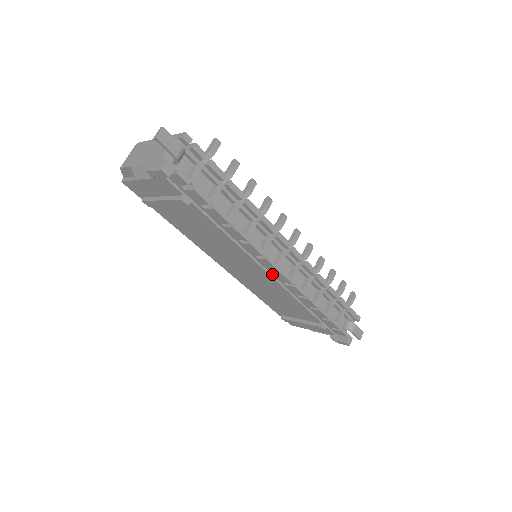
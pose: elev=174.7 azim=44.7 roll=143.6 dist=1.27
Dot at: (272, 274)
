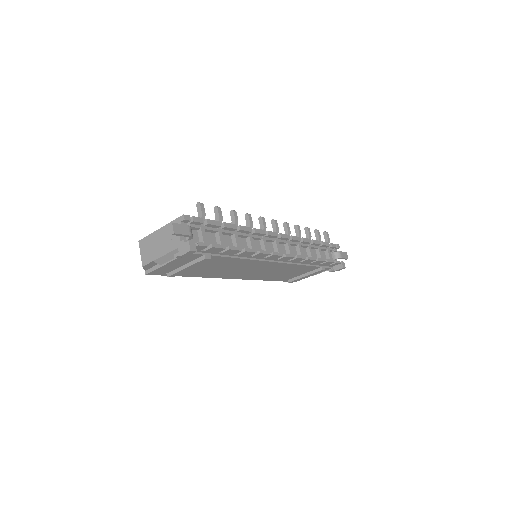
Dot at: (278, 261)
